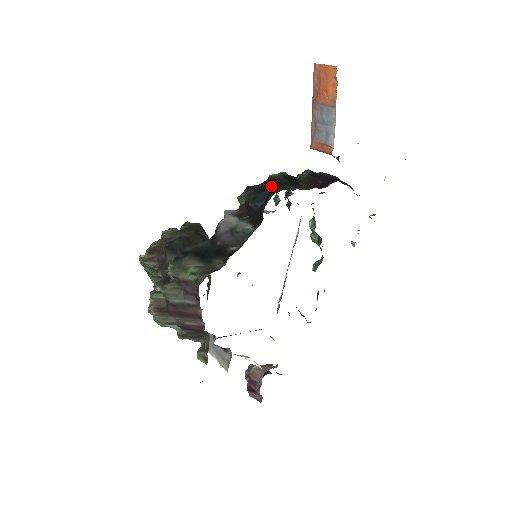
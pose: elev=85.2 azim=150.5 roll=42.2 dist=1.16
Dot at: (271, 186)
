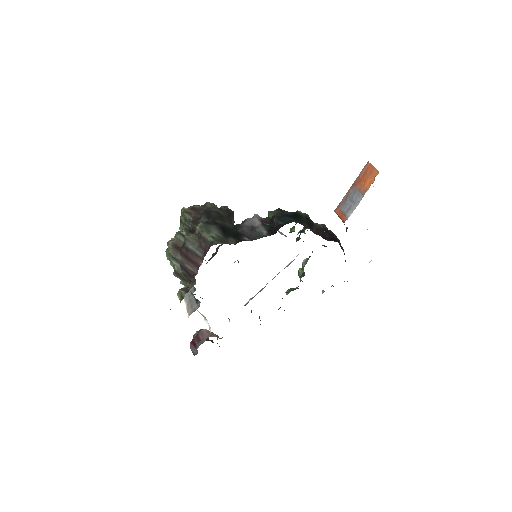
Dot at: (295, 217)
